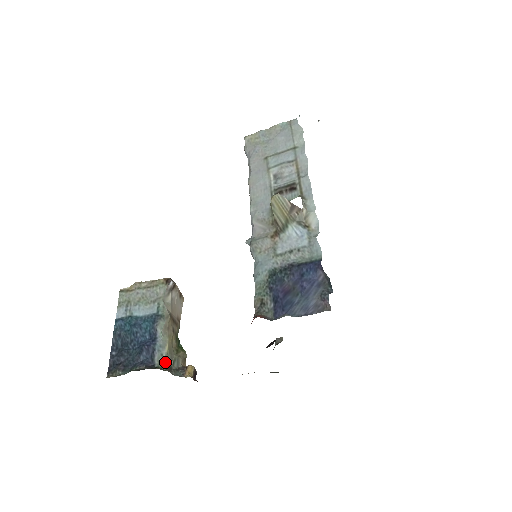
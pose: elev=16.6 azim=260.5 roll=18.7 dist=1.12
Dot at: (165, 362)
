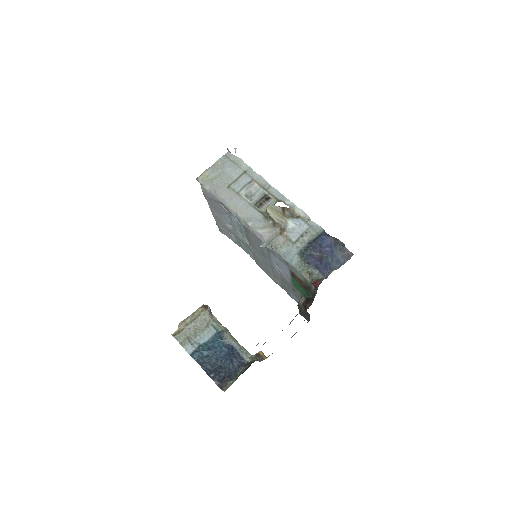
Dot at: (252, 356)
